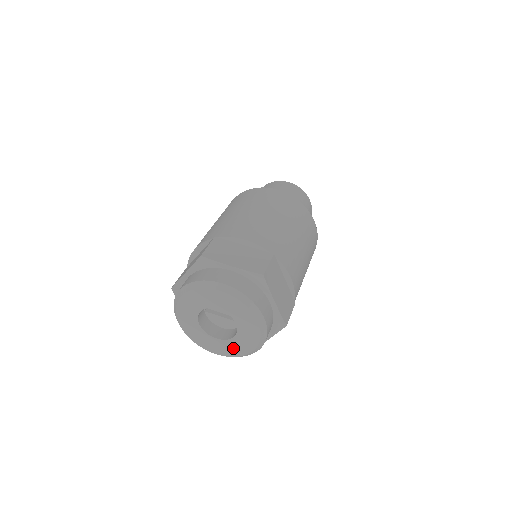
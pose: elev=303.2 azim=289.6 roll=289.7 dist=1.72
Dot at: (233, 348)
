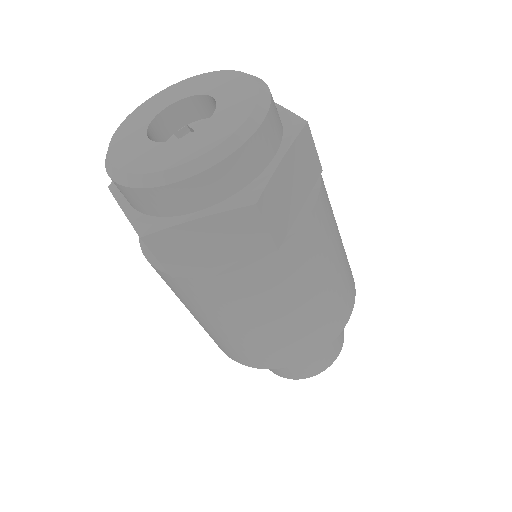
Dot at: (152, 158)
